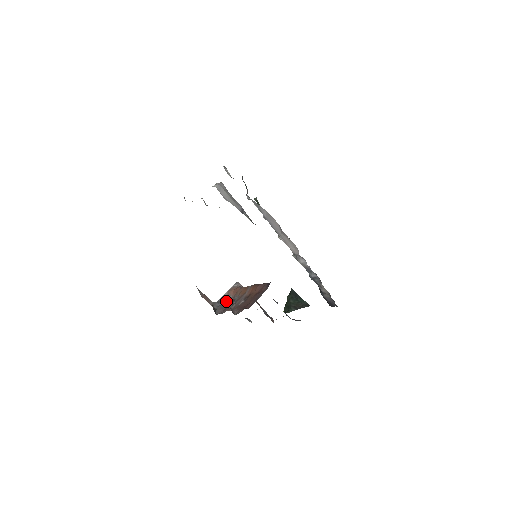
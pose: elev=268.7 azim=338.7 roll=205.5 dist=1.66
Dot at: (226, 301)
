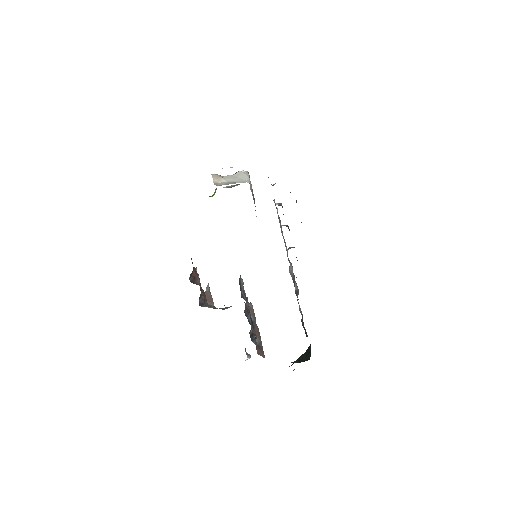
Dot at: occluded
